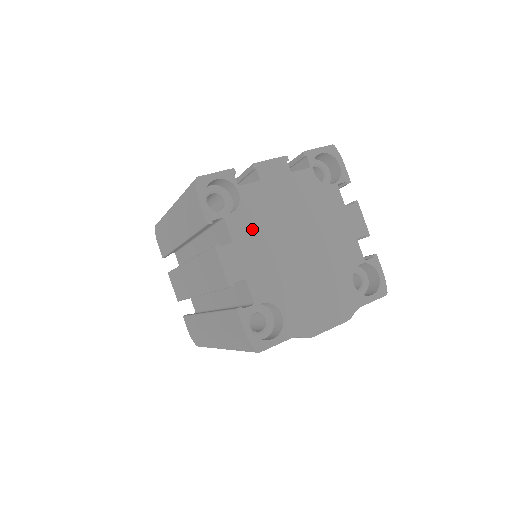
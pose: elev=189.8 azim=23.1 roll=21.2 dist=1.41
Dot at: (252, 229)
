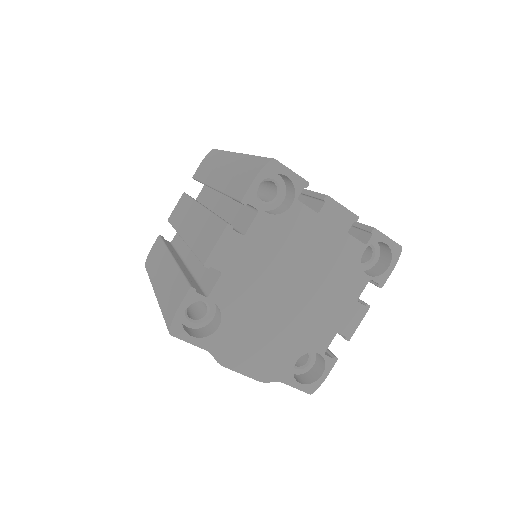
Dot at: (270, 242)
